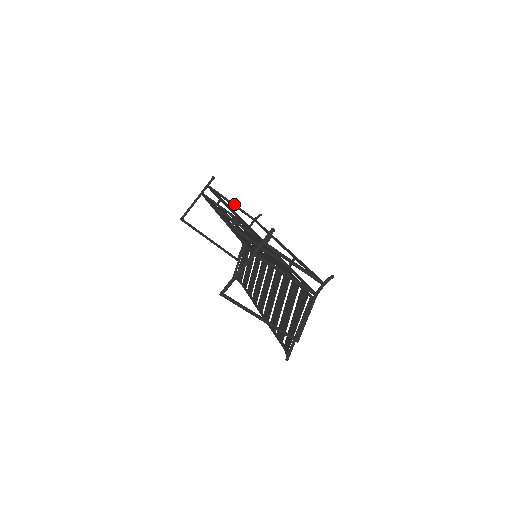
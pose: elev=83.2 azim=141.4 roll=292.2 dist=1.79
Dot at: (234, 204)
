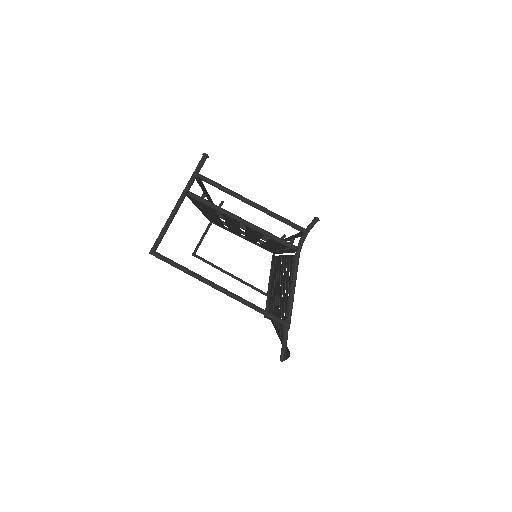
Dot at: occluded
